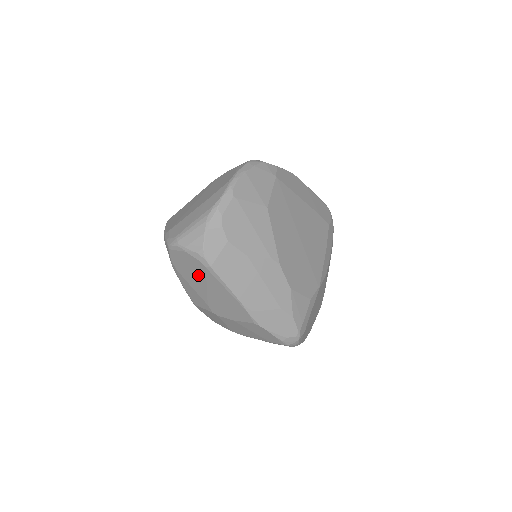
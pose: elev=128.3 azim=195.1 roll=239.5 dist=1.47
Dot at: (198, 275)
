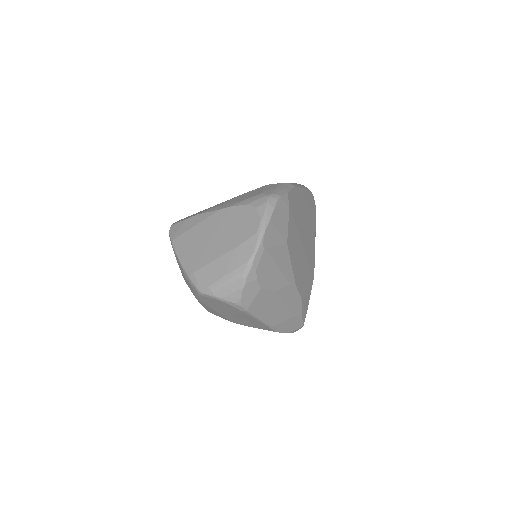
Dot at: (228, 310)
